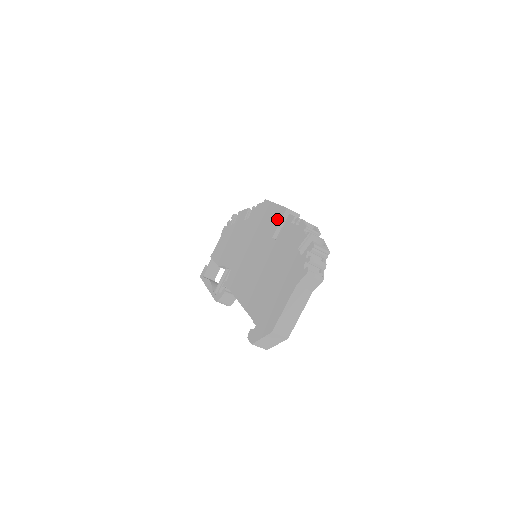
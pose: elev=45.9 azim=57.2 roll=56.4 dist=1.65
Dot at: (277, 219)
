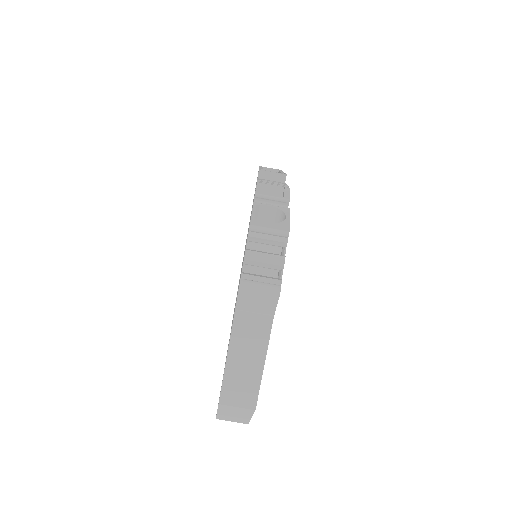
Dot at: occluded
